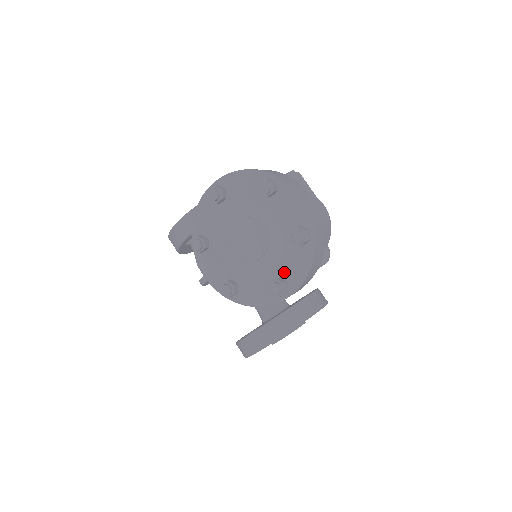
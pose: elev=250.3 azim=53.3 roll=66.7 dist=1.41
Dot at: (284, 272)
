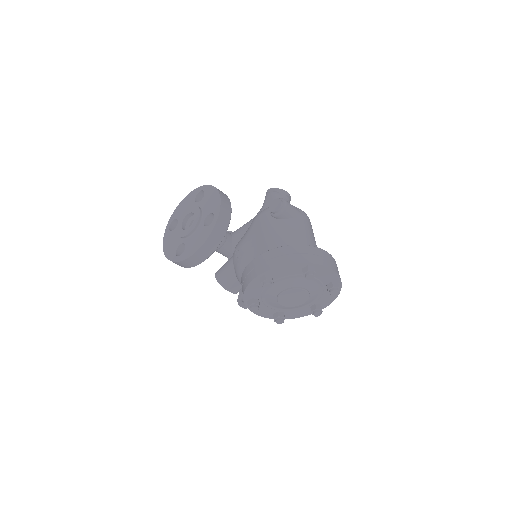
Dot at: (319, 301)
